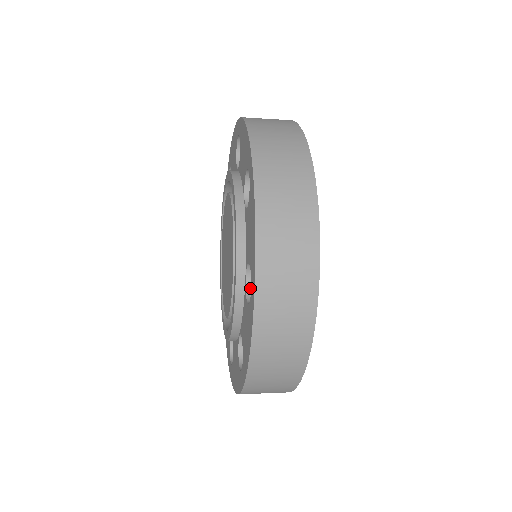
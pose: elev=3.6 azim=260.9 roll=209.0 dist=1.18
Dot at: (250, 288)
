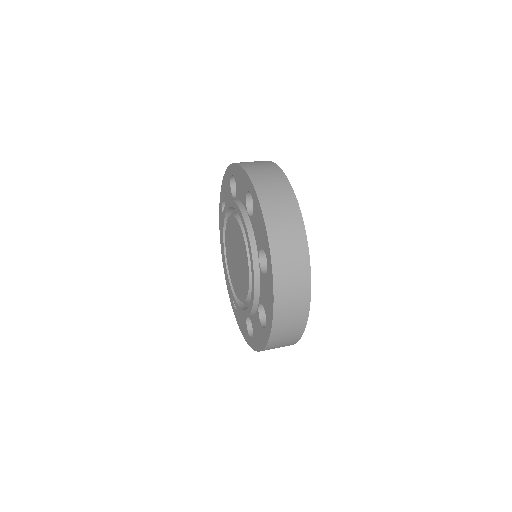
Dot at: (261, 310)
